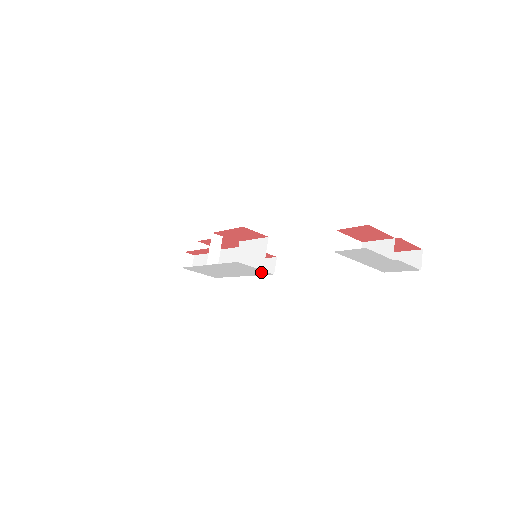
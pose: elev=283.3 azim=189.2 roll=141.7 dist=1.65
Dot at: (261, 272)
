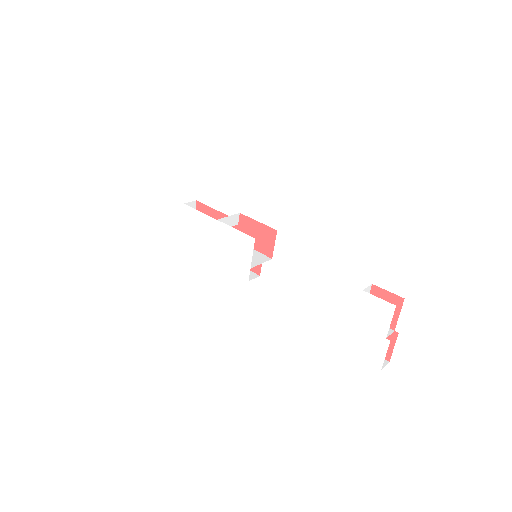
Dot at: (243, 269)
